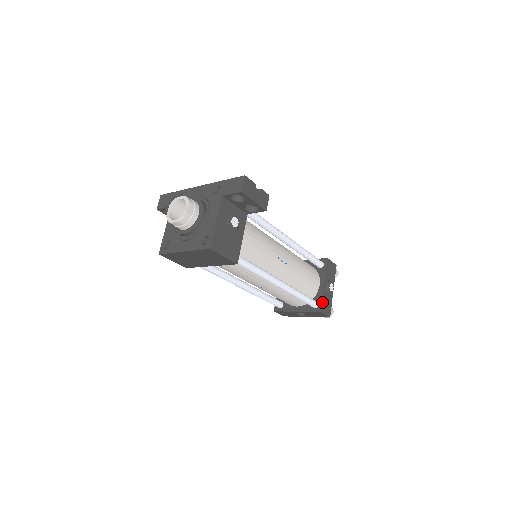
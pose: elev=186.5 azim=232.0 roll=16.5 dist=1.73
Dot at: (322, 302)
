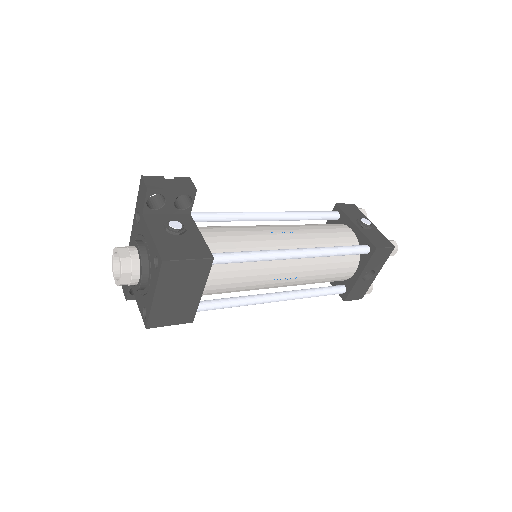
Dot at: (369, 240)
